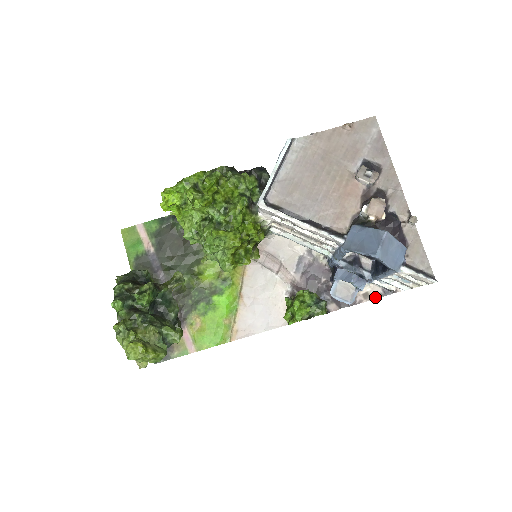
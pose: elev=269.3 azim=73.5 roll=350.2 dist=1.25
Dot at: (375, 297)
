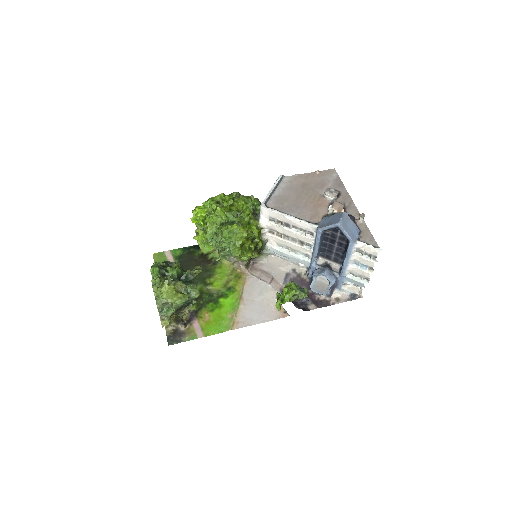
Dot at: (344, 301)
